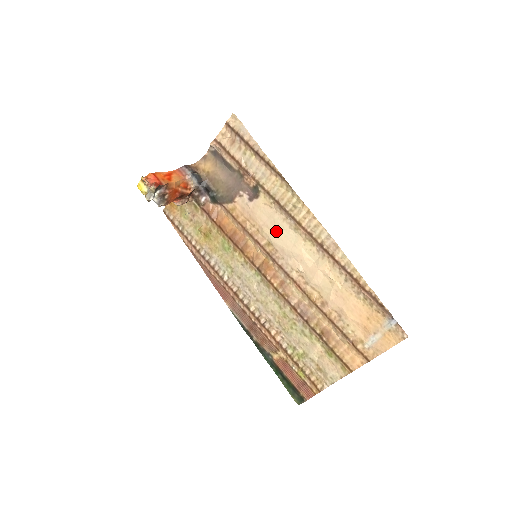
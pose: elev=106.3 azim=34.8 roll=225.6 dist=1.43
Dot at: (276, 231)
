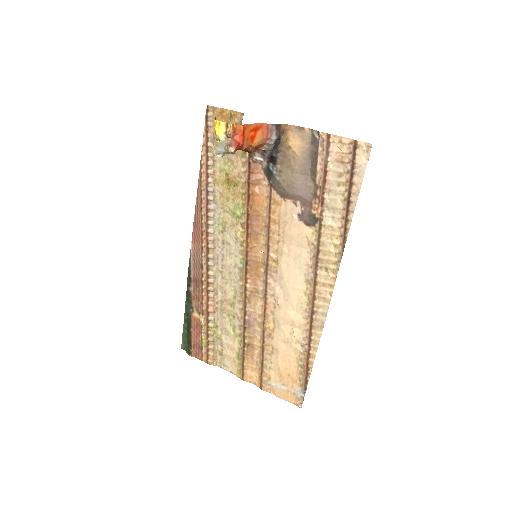
Dot at: (292, 262)
